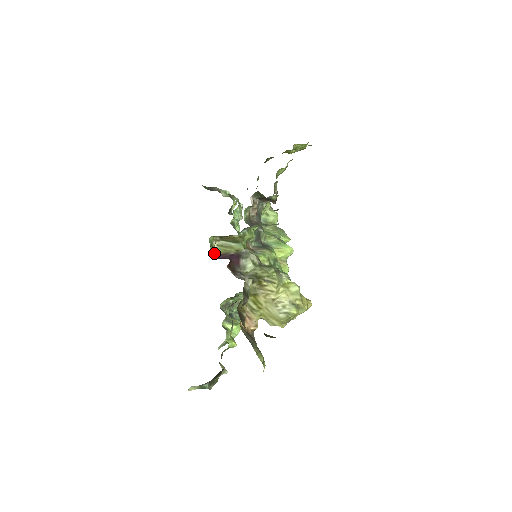
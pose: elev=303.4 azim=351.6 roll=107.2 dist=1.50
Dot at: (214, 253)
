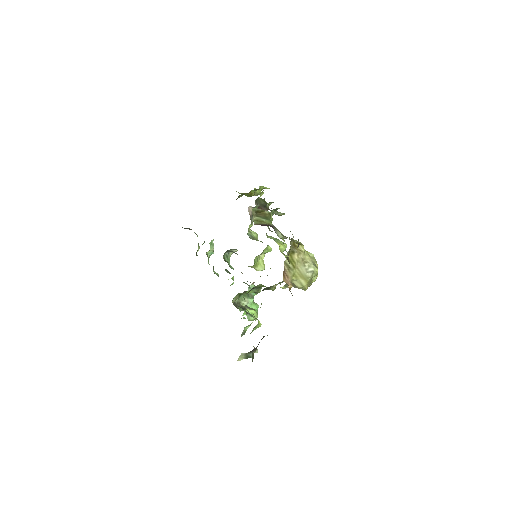
Dot at: (255, 223)
